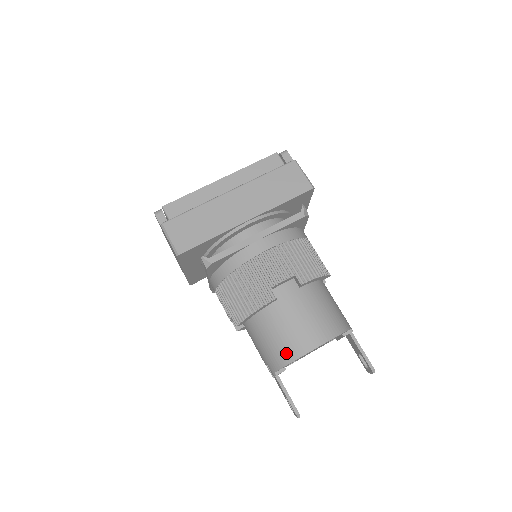
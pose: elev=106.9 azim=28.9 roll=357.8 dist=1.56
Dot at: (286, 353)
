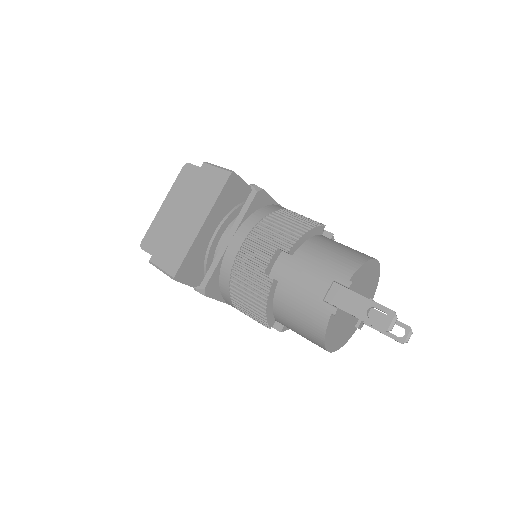
Dot at: (356, 257)
